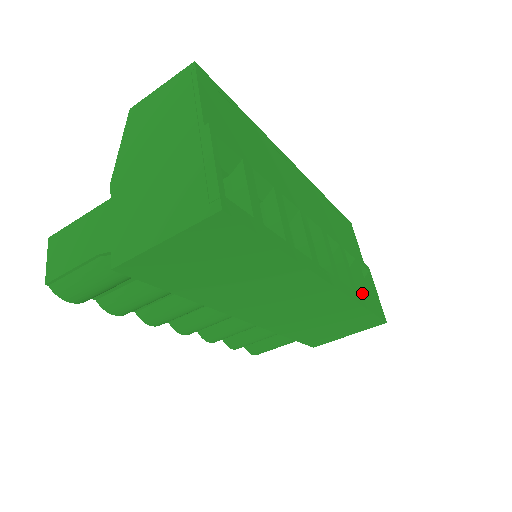
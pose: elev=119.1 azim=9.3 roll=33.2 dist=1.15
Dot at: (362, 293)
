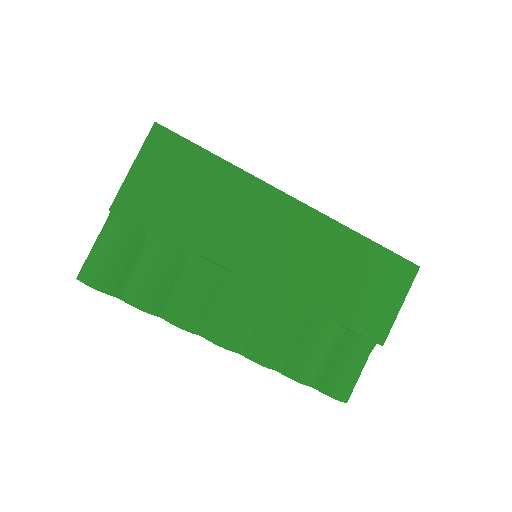
Dot at: occluded
